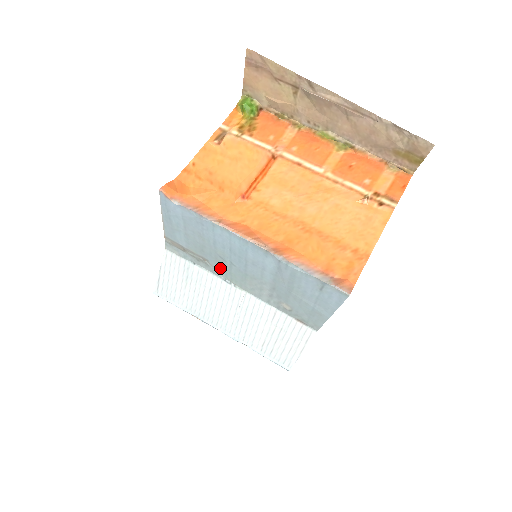
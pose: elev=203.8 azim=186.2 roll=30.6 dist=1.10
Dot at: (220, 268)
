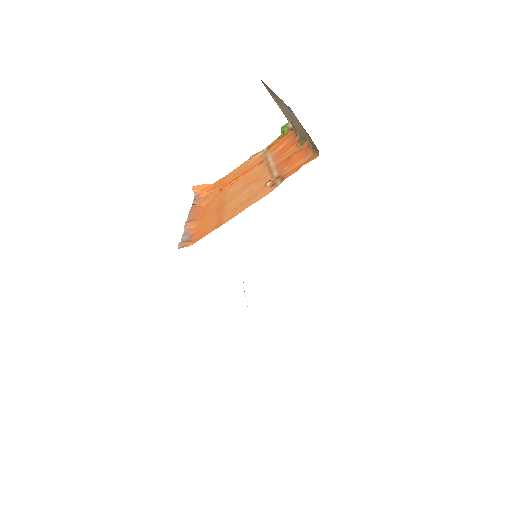
Dot at: occluded
